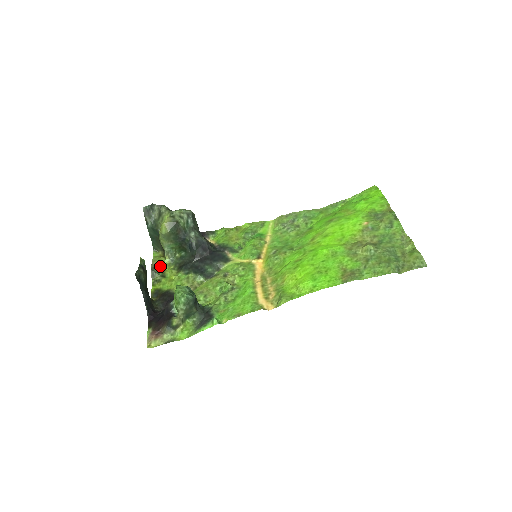
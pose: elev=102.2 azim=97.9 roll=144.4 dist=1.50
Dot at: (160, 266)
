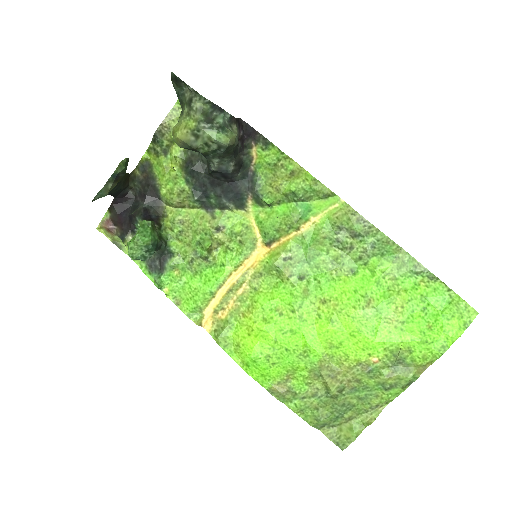
Dot at: (171, 133)
